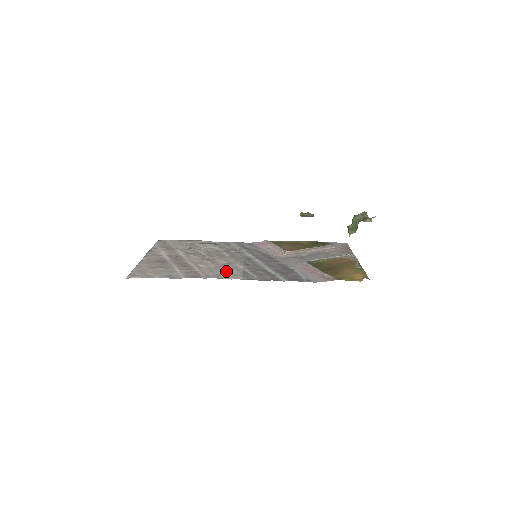
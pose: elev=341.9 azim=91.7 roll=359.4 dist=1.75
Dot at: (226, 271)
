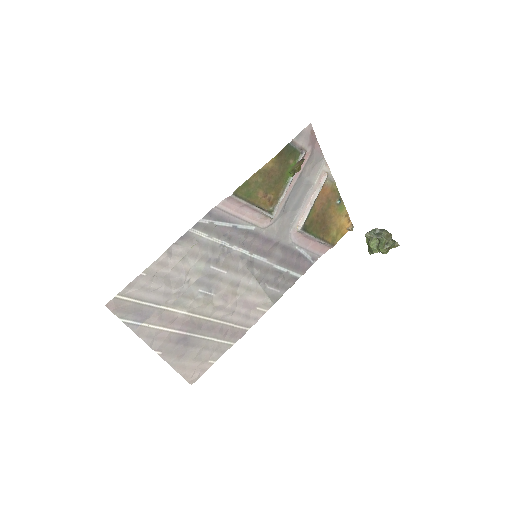
Dot at: (253, 304)
